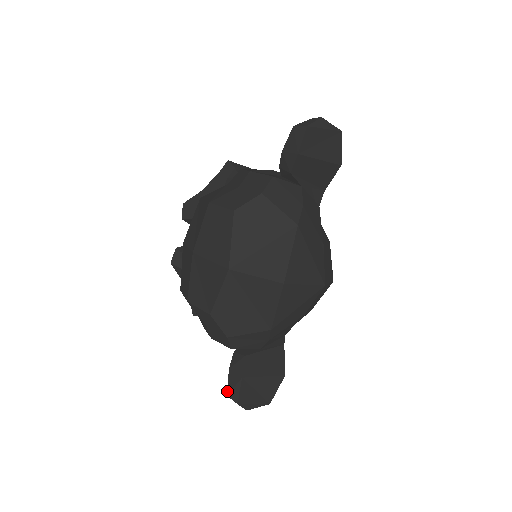
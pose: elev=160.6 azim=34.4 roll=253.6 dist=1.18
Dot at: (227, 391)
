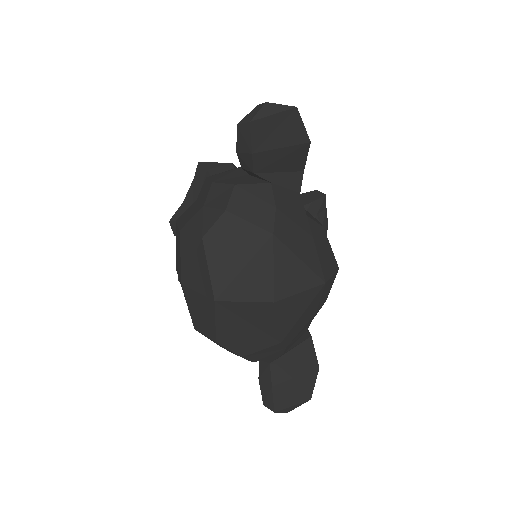
Dot at: occluded
